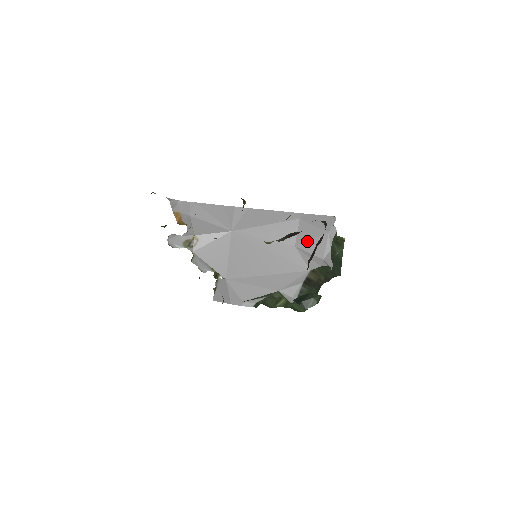
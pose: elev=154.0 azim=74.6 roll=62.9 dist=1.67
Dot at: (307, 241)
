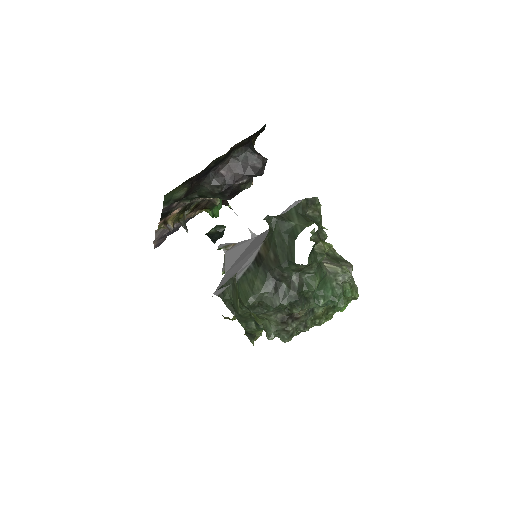
Dot at: occluded
